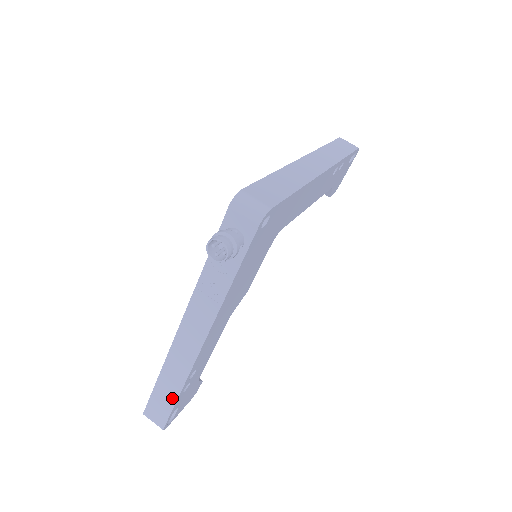
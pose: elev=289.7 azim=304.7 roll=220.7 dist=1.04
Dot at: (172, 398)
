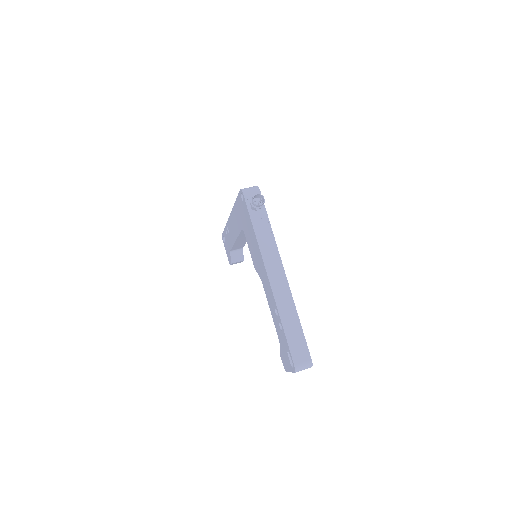
Dot at: (298, 328)
